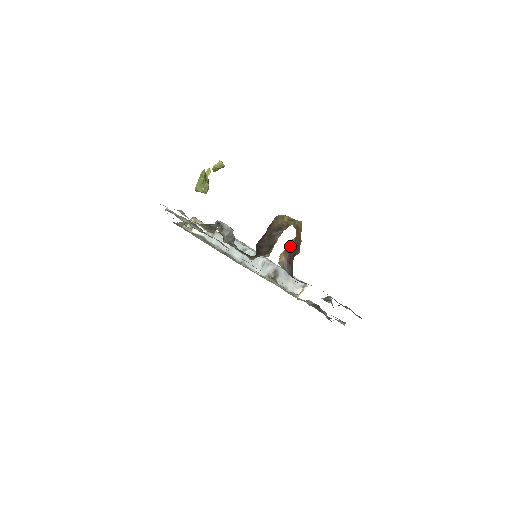
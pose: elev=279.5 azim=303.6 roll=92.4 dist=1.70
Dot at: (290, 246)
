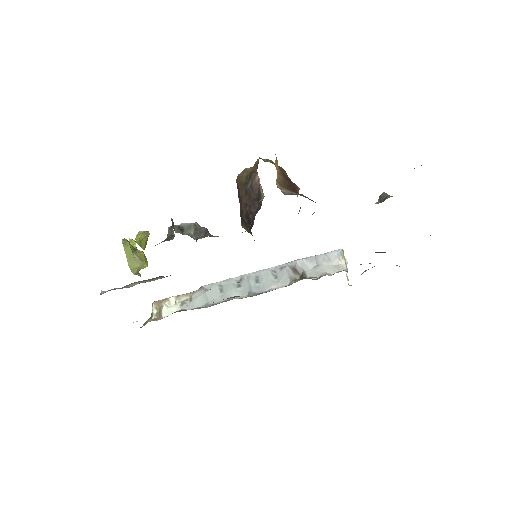
Dot at: (280, 179)
